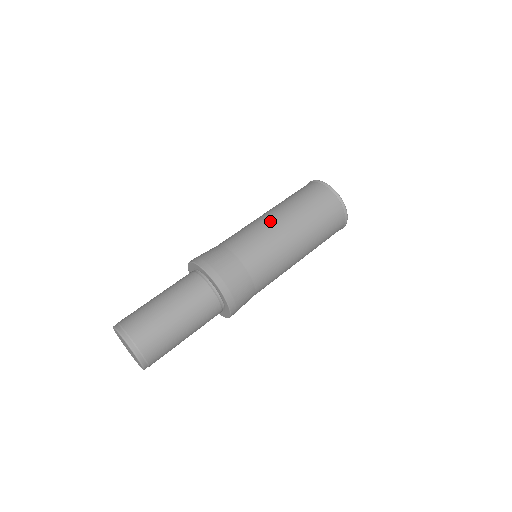
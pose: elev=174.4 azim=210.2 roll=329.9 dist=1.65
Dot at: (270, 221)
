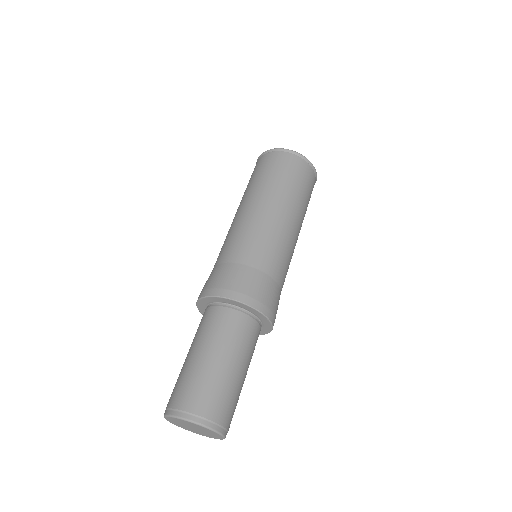
Dot at: (247, 213)
